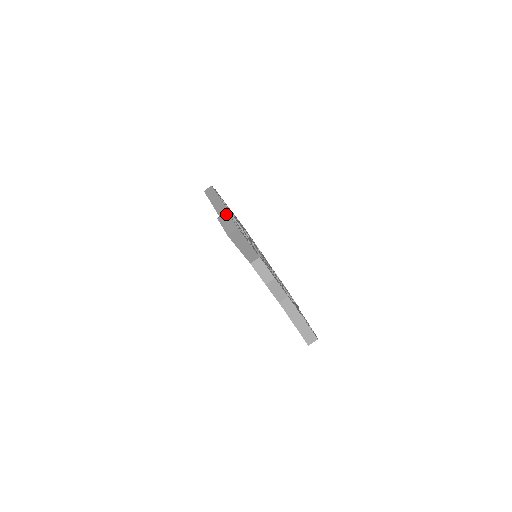
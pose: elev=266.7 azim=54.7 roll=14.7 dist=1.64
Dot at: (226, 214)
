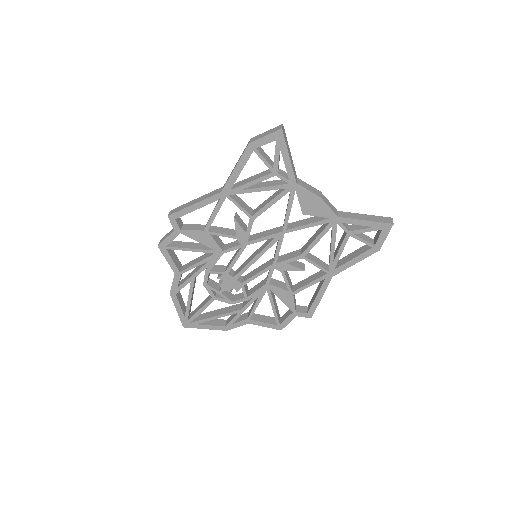
Dot at: (253, 137)
